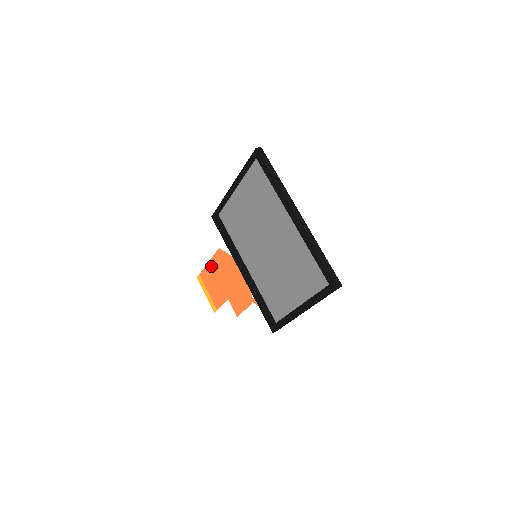
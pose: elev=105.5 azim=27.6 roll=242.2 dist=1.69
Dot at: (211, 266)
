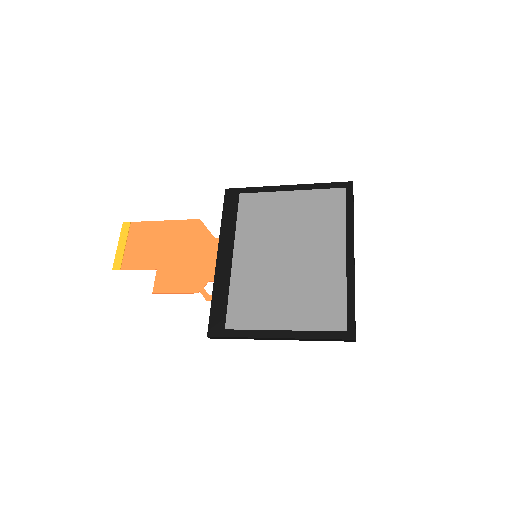
Dot at: (165, 226)
